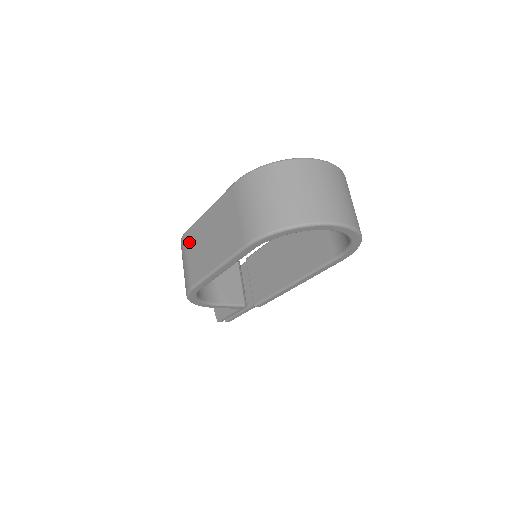
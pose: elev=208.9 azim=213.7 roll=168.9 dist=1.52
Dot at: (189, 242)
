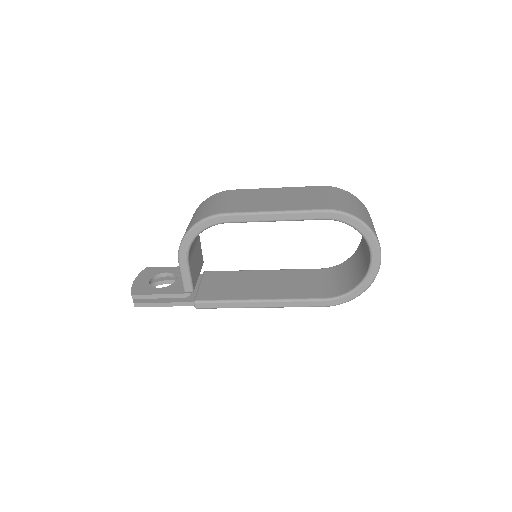
Dot at: (236, 194)
